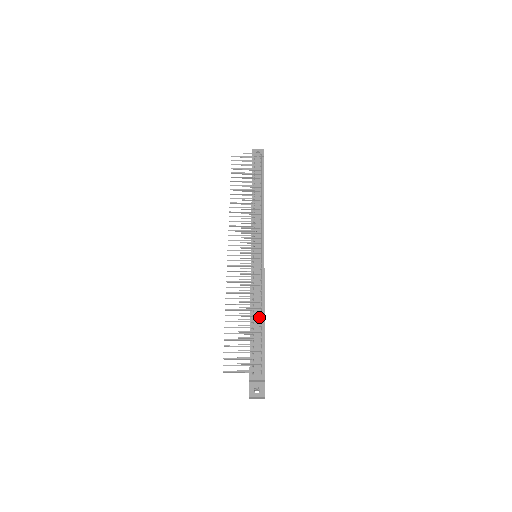
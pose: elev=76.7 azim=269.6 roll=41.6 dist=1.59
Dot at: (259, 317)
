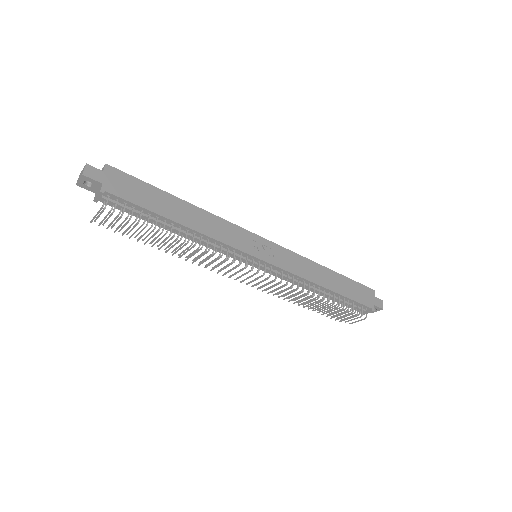
Dot at: (322, 291)
